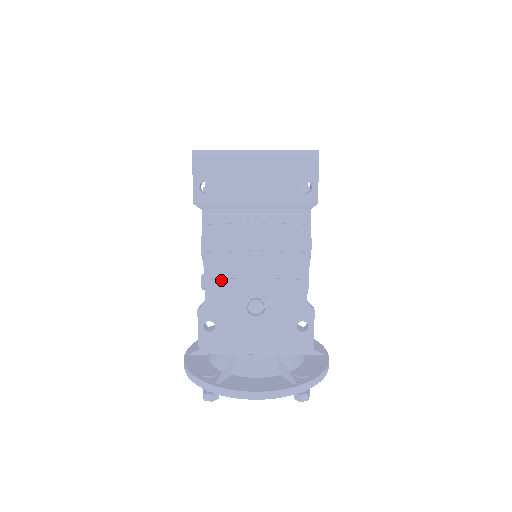
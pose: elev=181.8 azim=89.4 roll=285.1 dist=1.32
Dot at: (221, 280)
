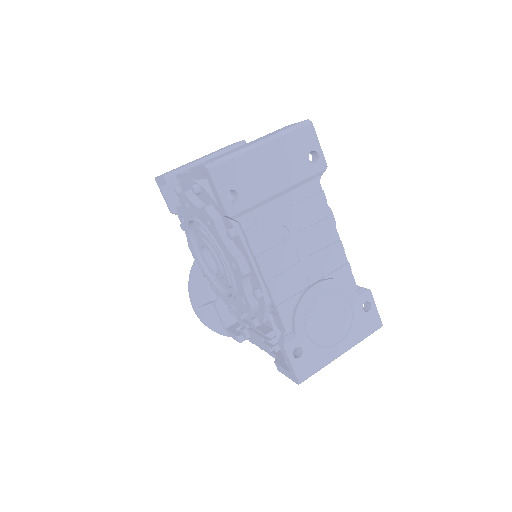
Dot at: occluded
